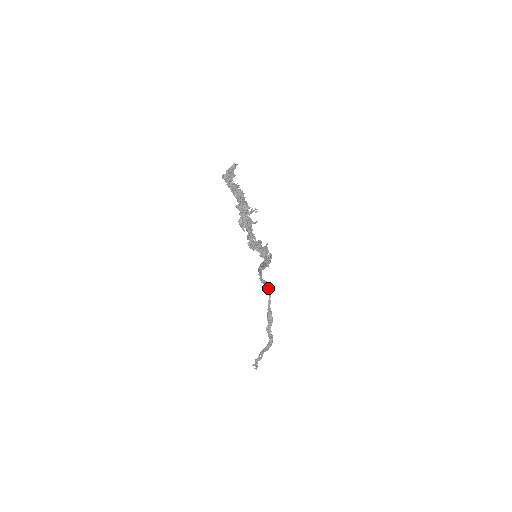
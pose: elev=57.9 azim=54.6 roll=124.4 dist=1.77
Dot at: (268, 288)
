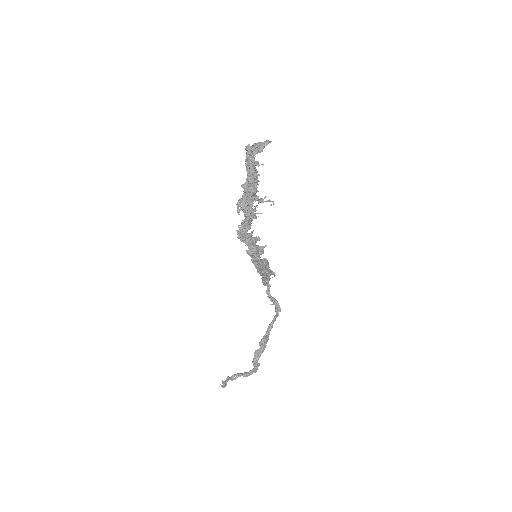
Dot at: (275, 309)
